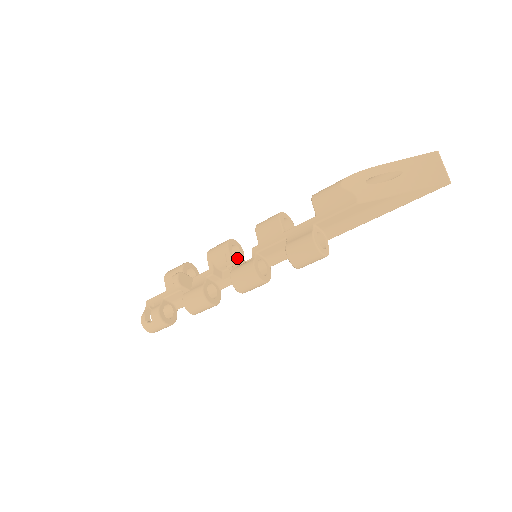
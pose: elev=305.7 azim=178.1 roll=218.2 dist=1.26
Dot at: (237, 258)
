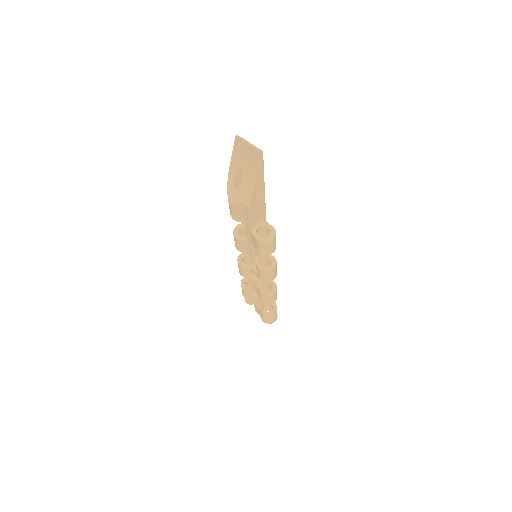
Dot at: (252, 267)
